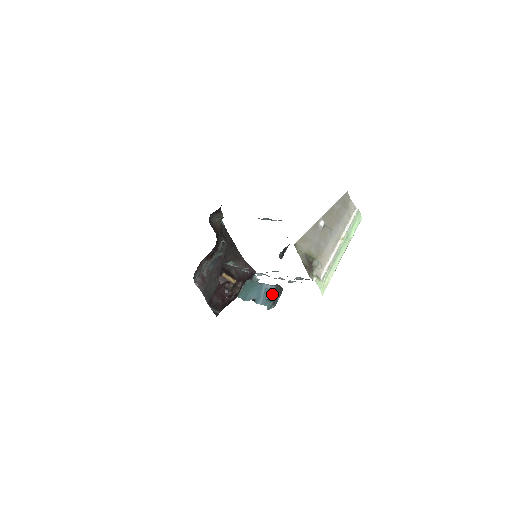
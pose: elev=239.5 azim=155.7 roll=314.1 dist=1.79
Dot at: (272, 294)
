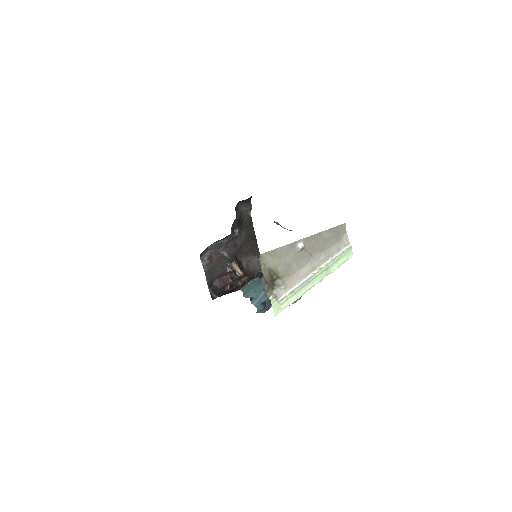
Dot at: (268, 300)
